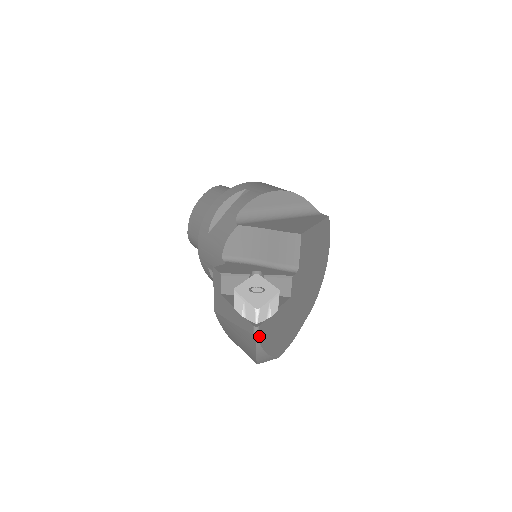
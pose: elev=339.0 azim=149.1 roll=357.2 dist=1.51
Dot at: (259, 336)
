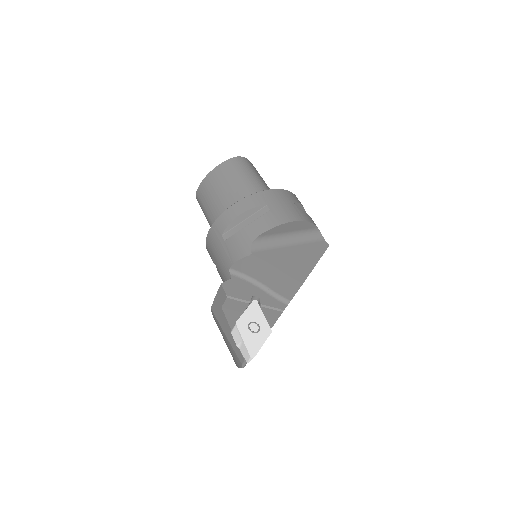
Dot at: occluded
